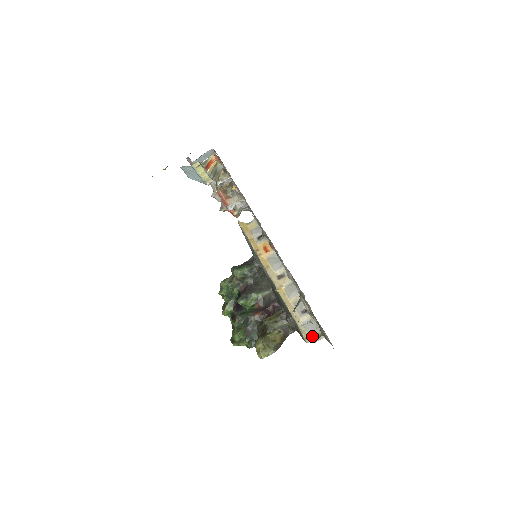
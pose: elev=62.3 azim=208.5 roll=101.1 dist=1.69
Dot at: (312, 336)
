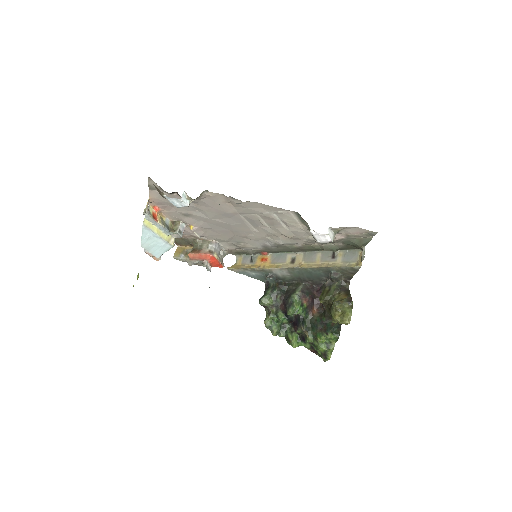
Dot at: (358, 260)
